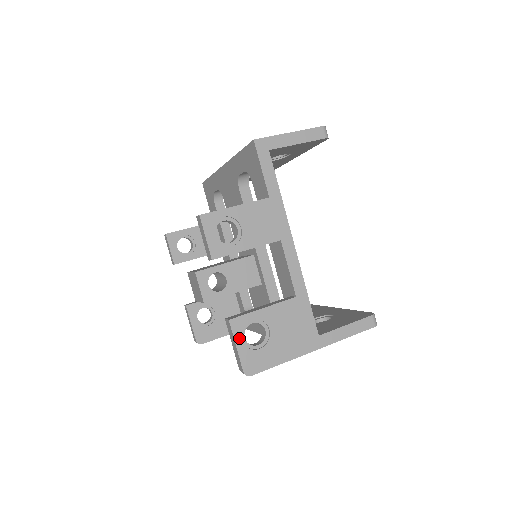
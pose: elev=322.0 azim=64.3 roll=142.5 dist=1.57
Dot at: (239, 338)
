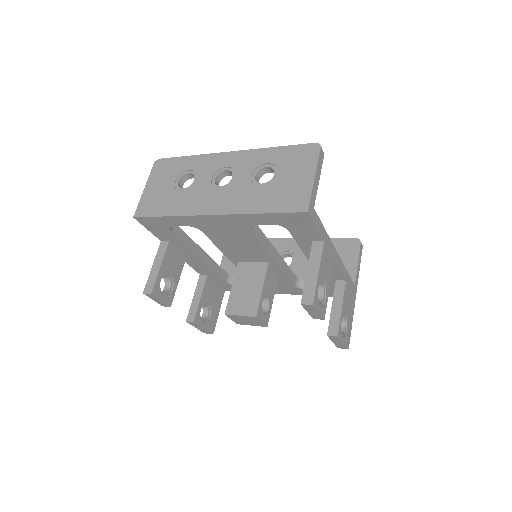
Dot at: (342, 338)
